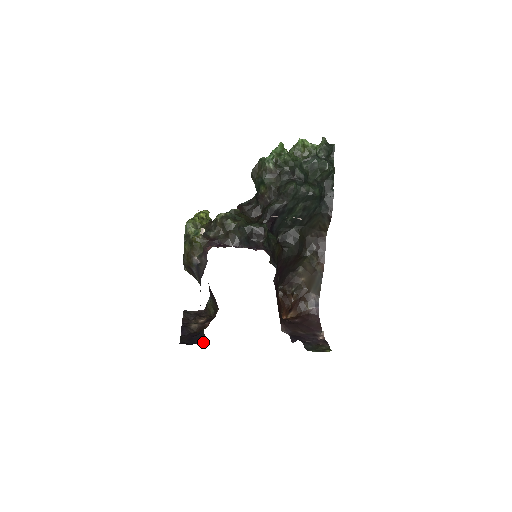
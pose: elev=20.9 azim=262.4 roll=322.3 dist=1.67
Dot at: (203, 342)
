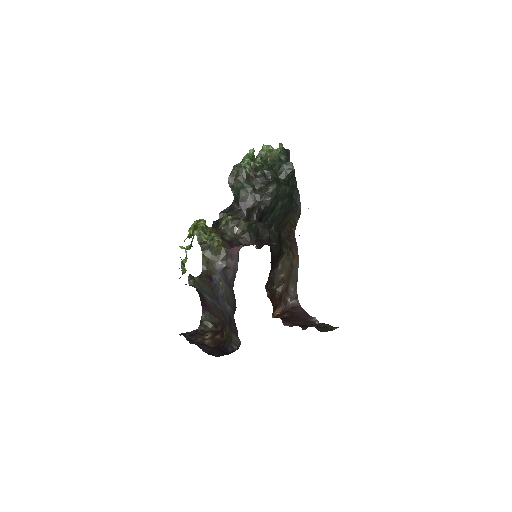
Dot at: occluded
